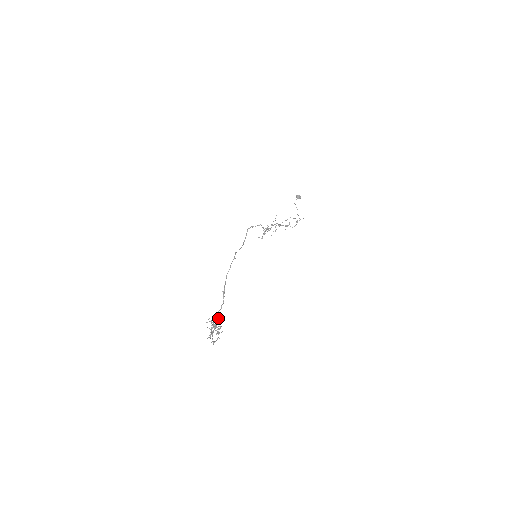
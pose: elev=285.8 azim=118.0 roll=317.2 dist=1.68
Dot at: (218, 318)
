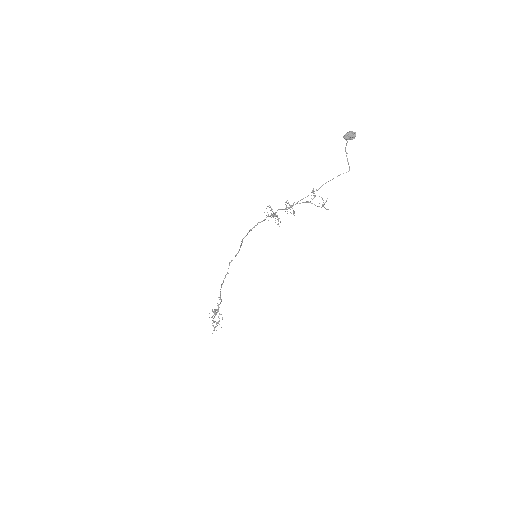
Dot at: (214, 329)
